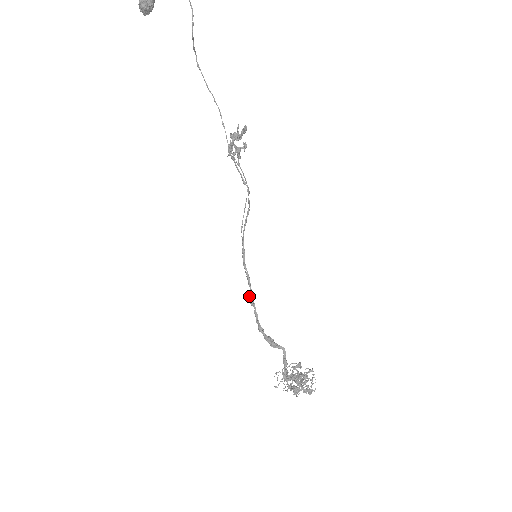
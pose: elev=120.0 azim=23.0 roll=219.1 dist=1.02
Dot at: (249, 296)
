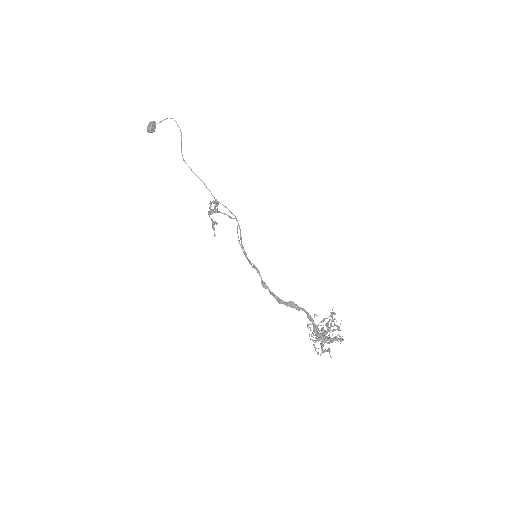
Dot at: (261, 282)
